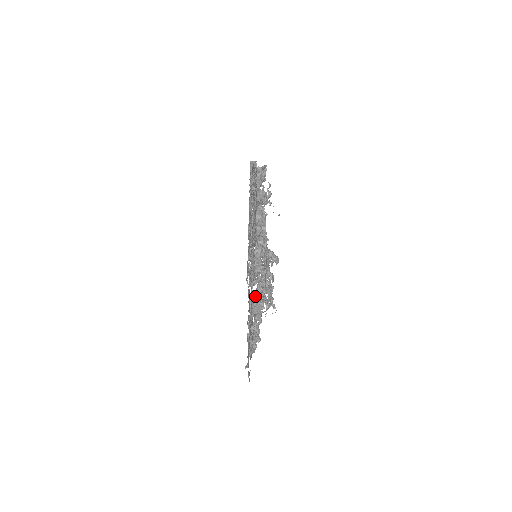
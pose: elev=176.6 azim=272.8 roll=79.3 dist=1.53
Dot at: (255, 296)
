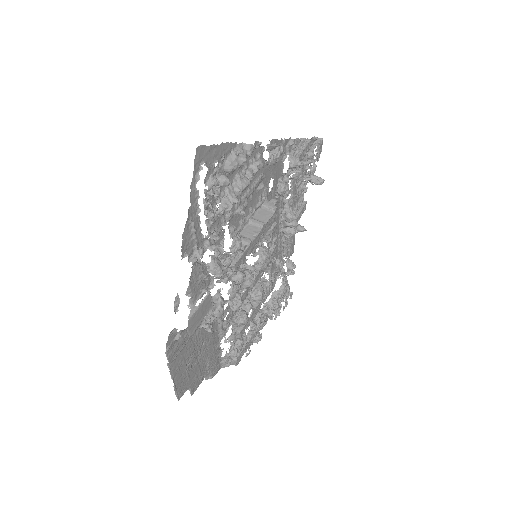
Dot at: (252, 302)
